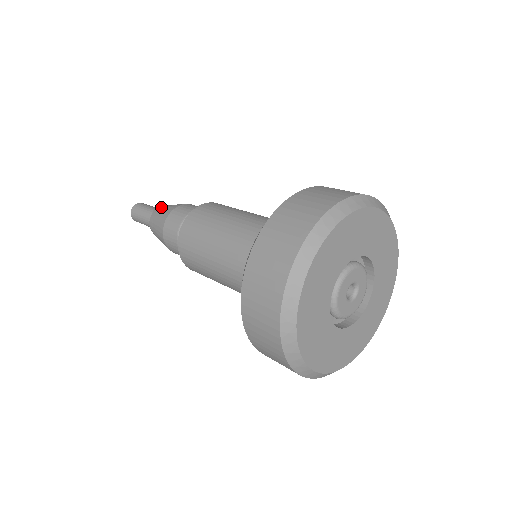
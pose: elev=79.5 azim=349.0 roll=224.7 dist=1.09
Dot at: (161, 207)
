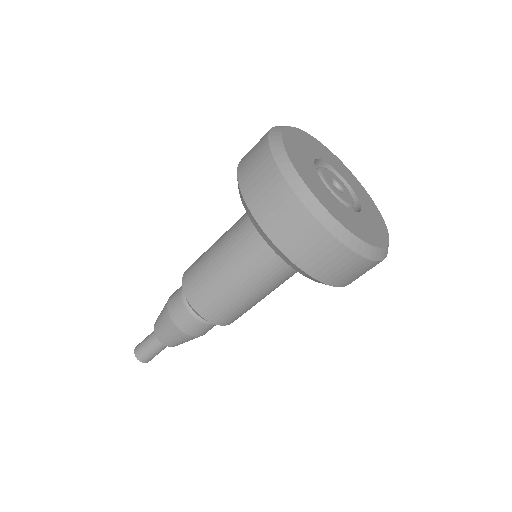
Dot at: (156, 327)
